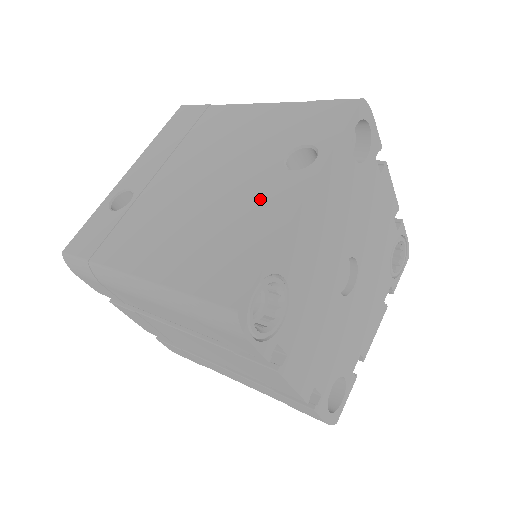
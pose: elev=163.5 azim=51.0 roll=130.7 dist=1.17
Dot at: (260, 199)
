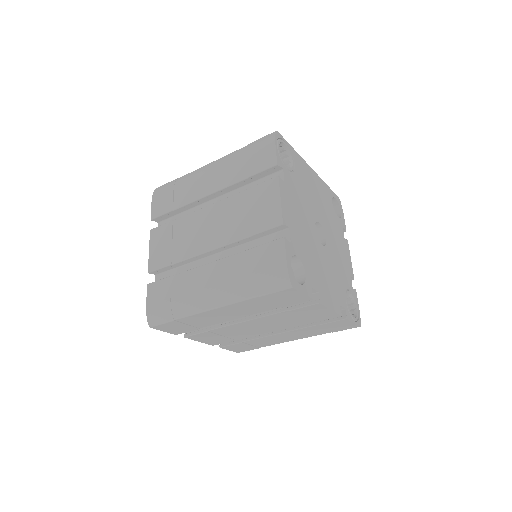
Dot at: occluded
